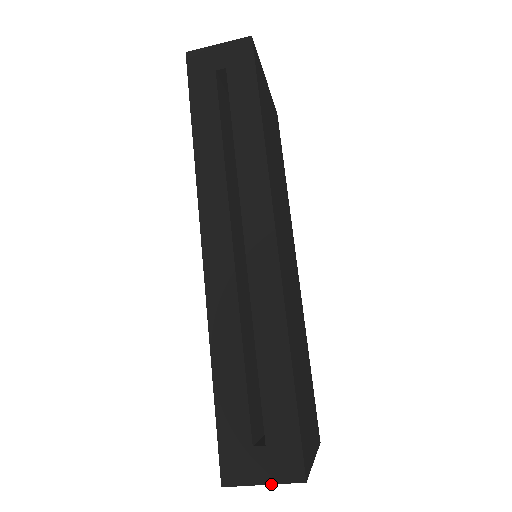
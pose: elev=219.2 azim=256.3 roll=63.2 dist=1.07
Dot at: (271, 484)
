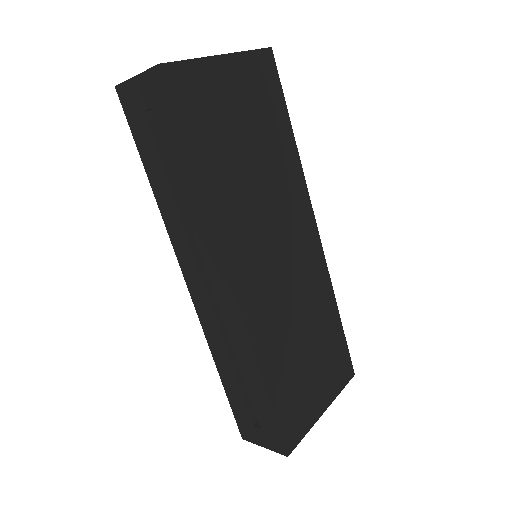
Dot at: occluded
